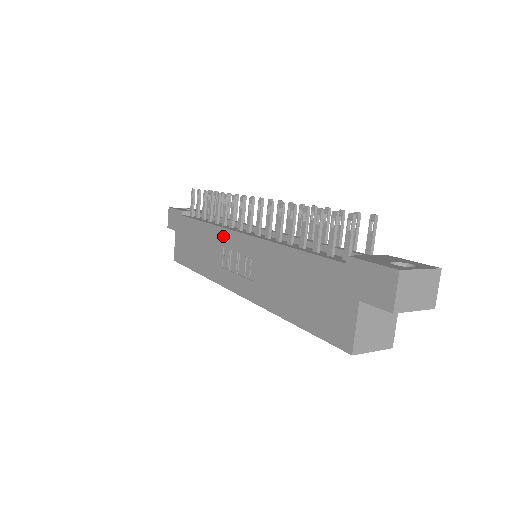
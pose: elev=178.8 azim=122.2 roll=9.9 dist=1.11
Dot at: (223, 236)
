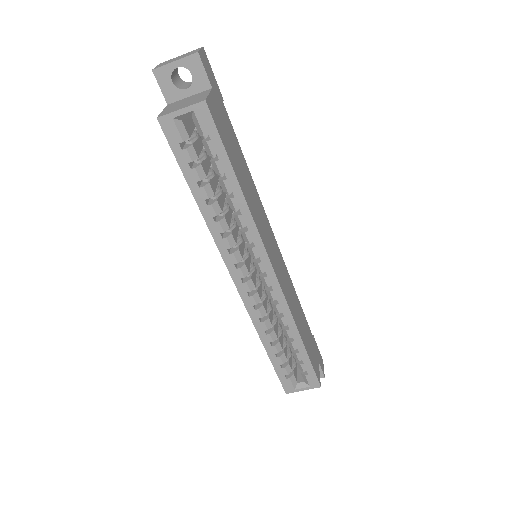
Dot at: occluded
